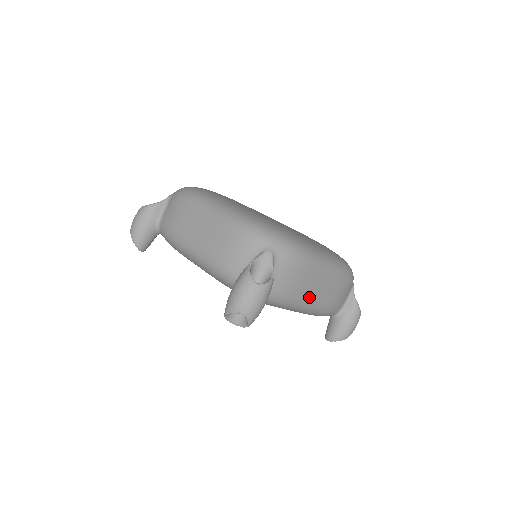
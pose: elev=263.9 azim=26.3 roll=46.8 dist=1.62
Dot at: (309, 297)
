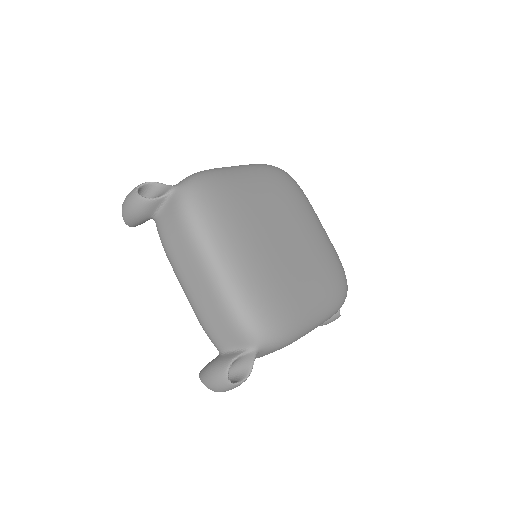
Dot at: occluded
